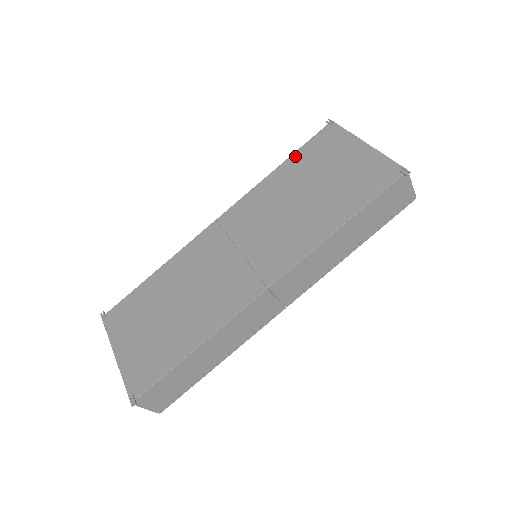
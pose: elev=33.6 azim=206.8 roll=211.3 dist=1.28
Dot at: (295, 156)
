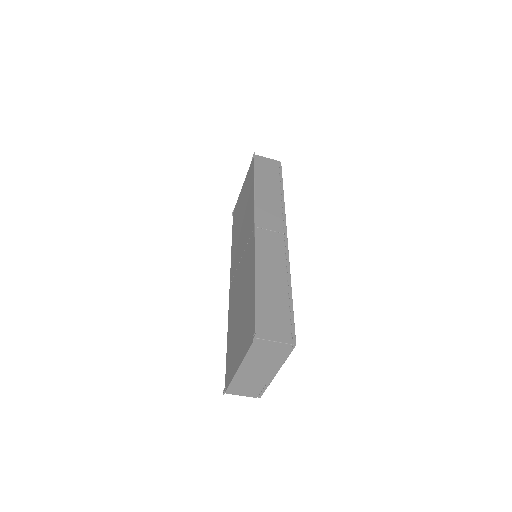
Dot at: (233, 232)
